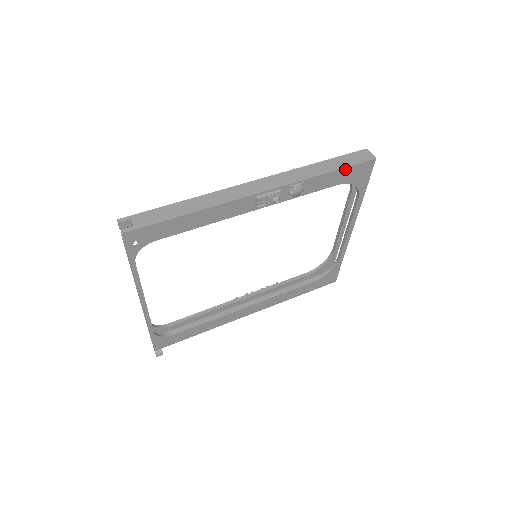
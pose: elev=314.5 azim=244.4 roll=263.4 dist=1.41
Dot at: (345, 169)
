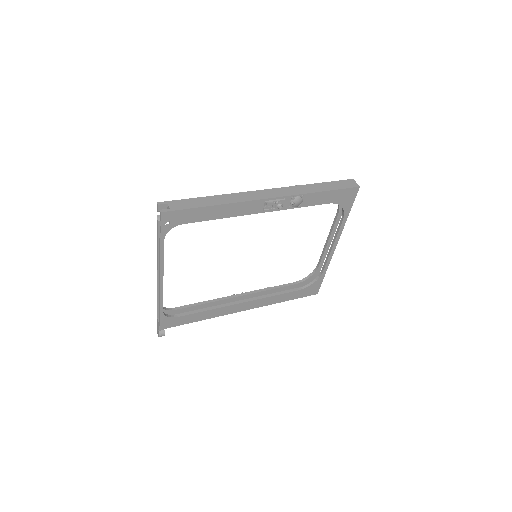
Dot at: (335, 191)
